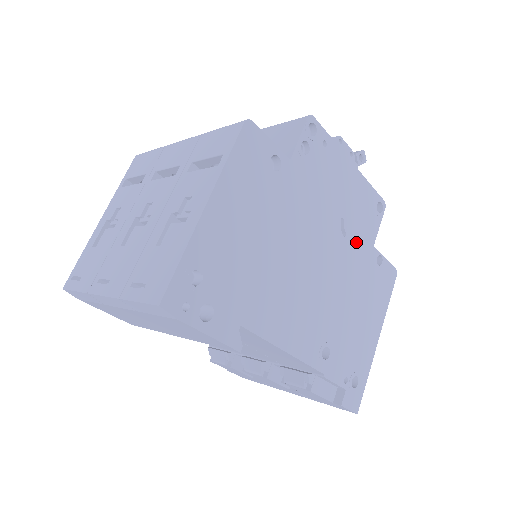
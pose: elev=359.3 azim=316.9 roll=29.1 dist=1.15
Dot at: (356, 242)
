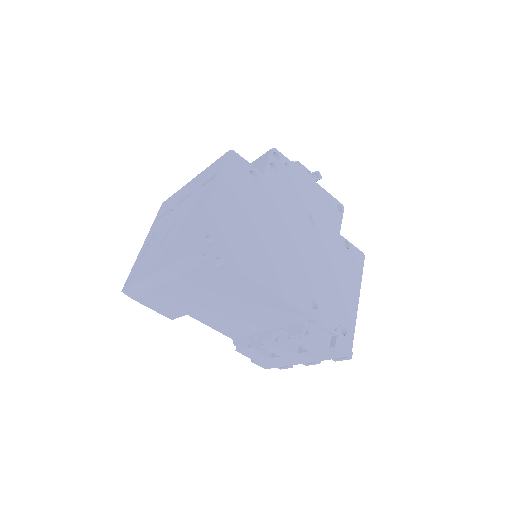
Dot at: (324, 230)
